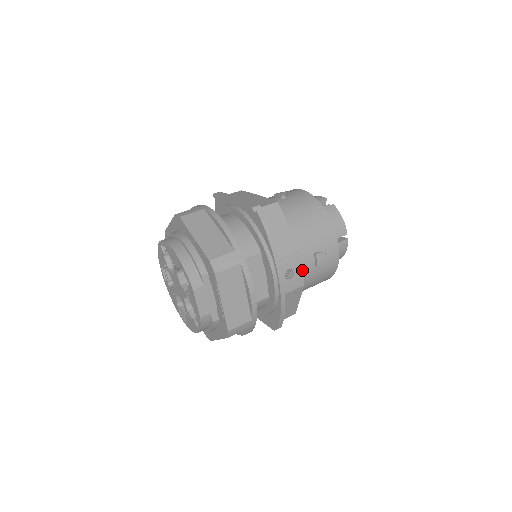
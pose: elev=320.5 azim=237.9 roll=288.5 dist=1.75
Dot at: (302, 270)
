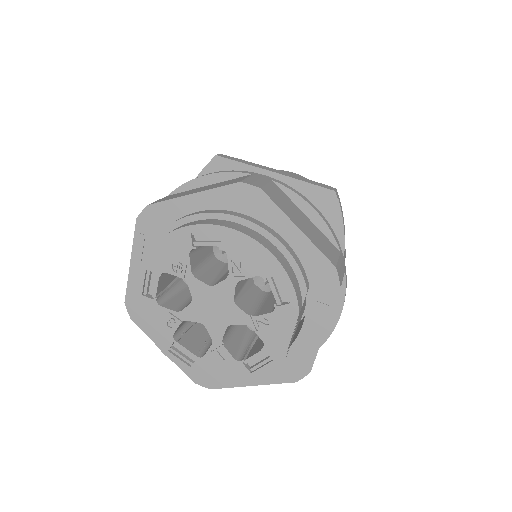
Dot at: occluded
